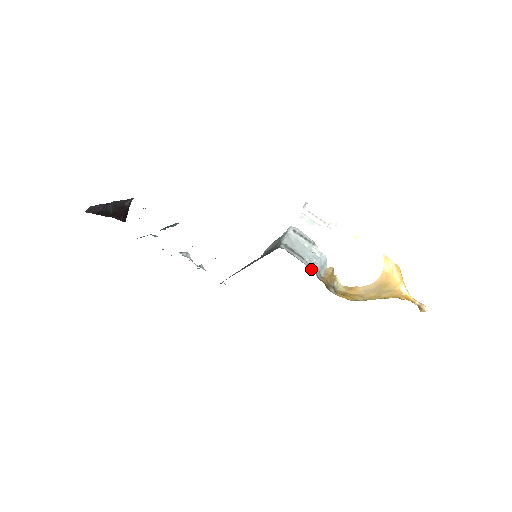
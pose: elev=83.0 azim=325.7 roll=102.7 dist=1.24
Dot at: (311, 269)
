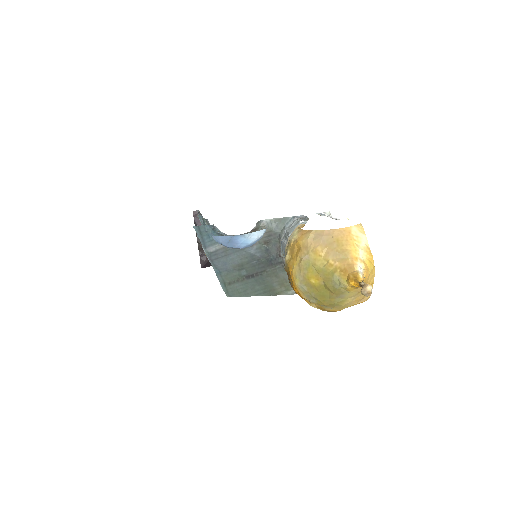
Dot at: occluded
